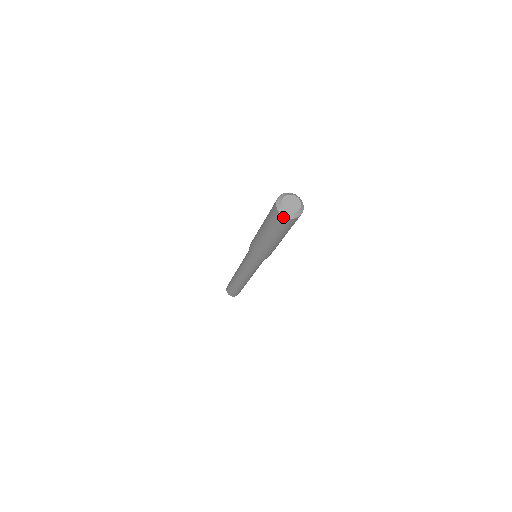
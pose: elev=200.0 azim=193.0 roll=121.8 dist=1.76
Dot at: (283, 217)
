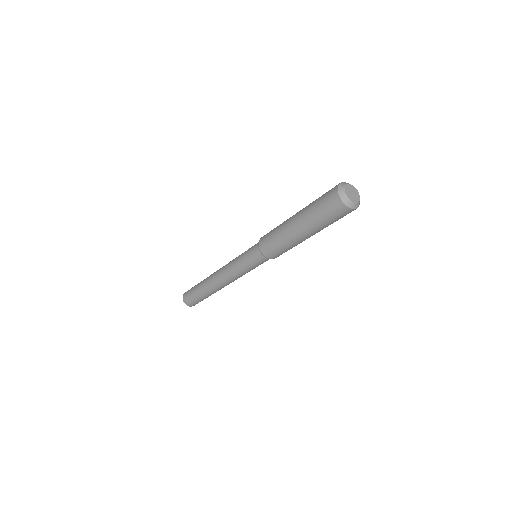
Dot at: (347, 208)
